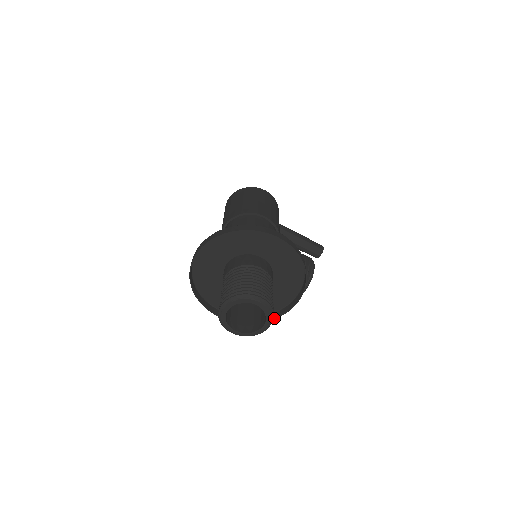
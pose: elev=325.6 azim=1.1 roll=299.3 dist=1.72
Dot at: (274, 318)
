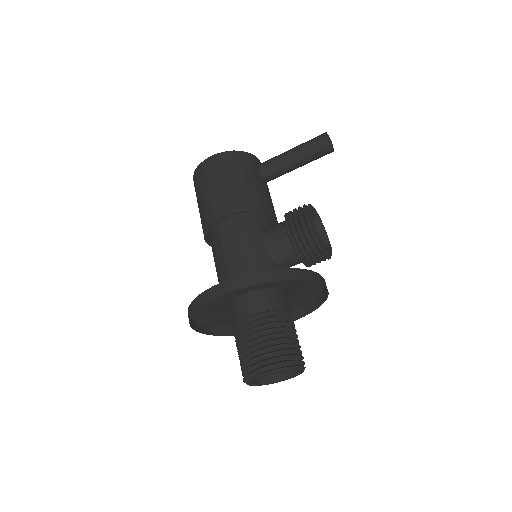
Dot at: (324, 300)
